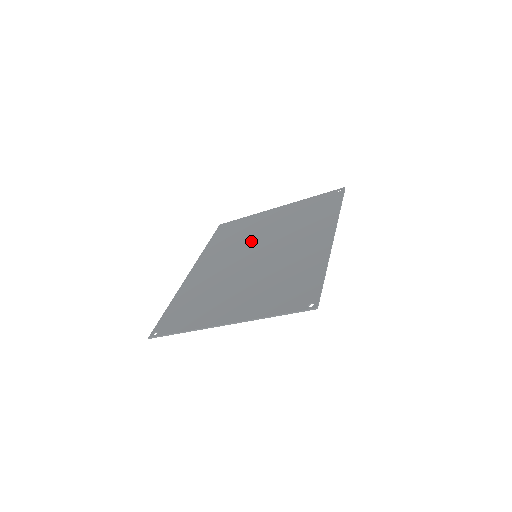
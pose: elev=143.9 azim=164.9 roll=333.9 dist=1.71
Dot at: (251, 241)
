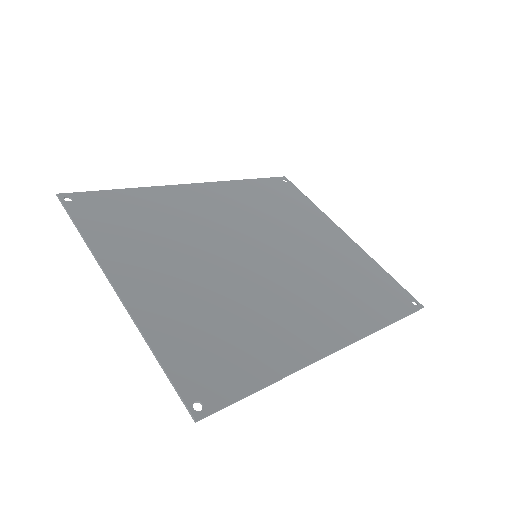
Dot at: (277, 233)
